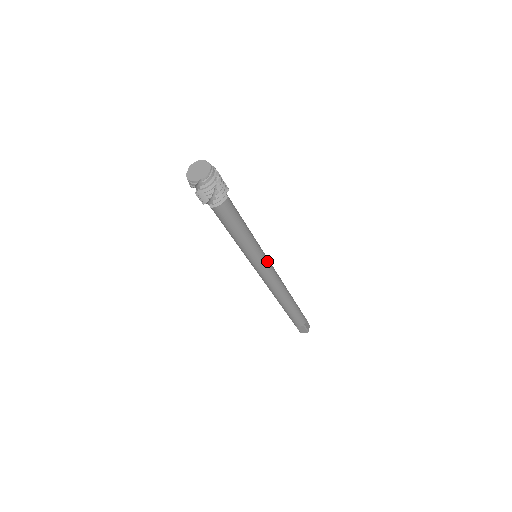
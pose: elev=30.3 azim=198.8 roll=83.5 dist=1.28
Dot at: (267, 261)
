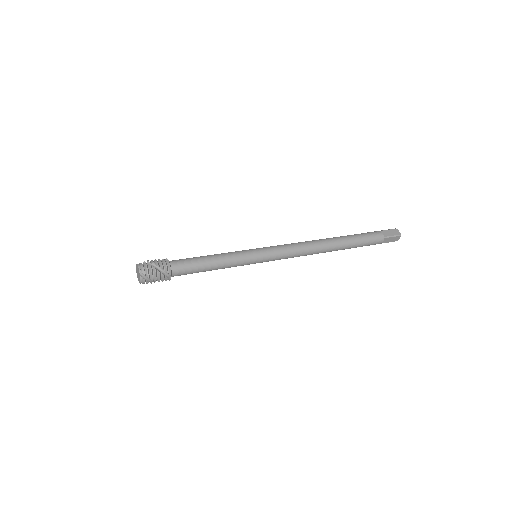
Dot at: (267, 260)
